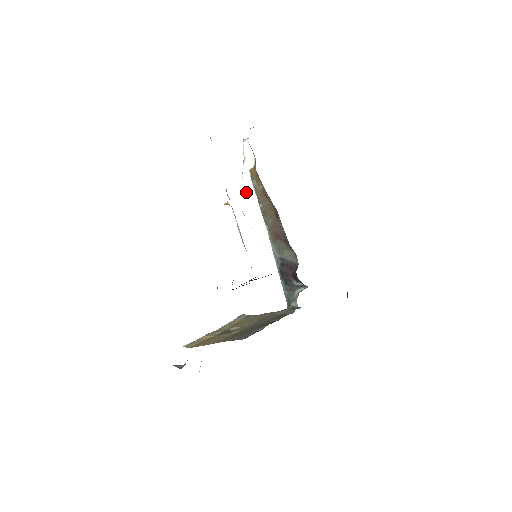
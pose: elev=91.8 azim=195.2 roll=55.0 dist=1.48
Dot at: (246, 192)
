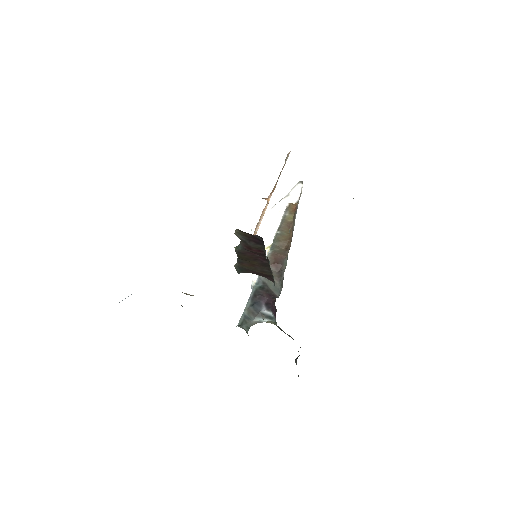
Dot at: (269, 217)
